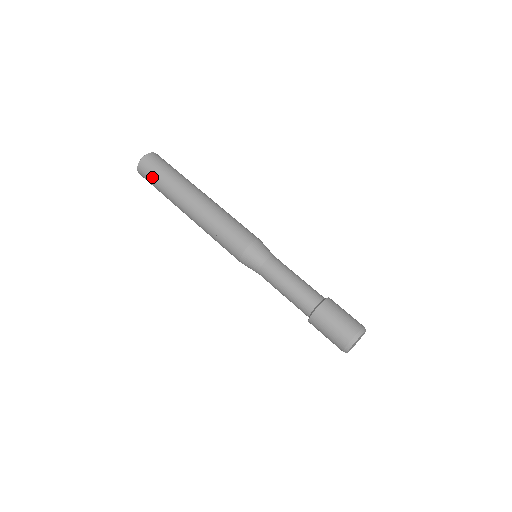
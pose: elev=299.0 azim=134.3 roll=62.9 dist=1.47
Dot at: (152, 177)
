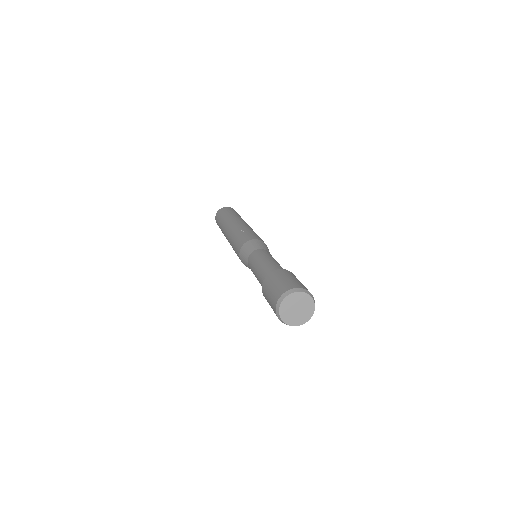
Dot at: (226, 211)
